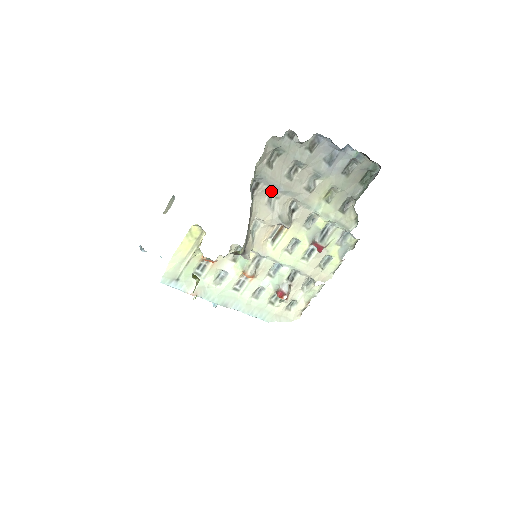
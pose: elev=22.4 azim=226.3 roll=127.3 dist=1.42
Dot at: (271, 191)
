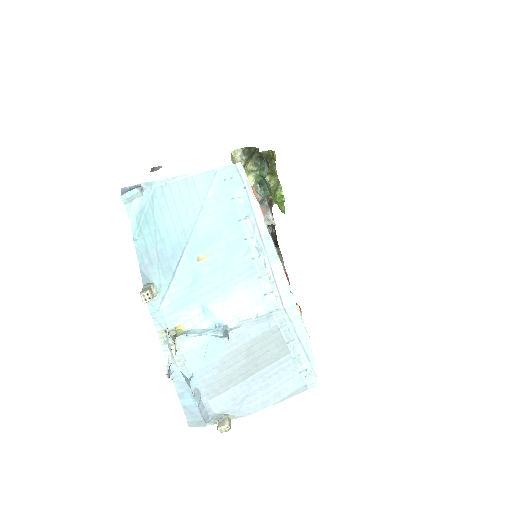
Dot at: occluded
